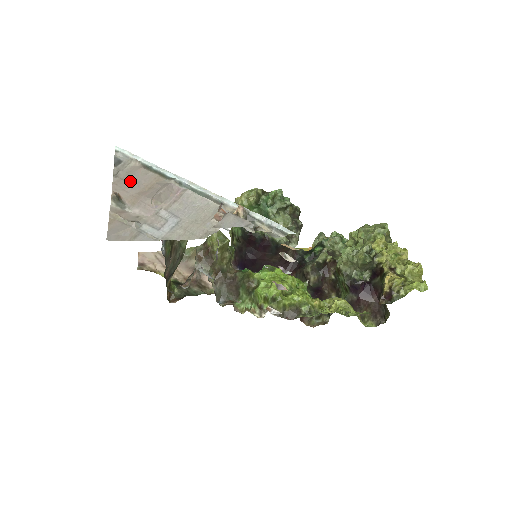
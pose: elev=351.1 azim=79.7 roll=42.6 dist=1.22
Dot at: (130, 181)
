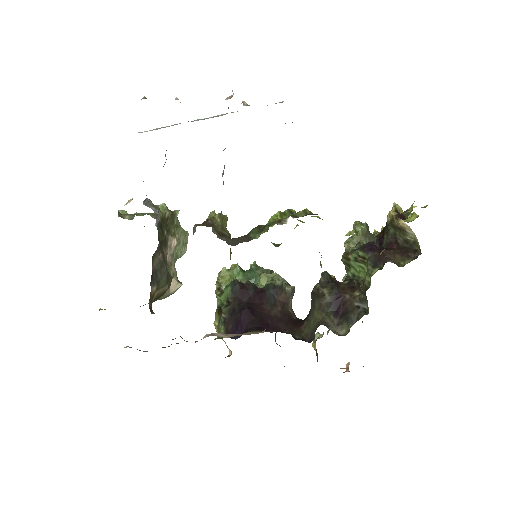
Dot at: occluded
